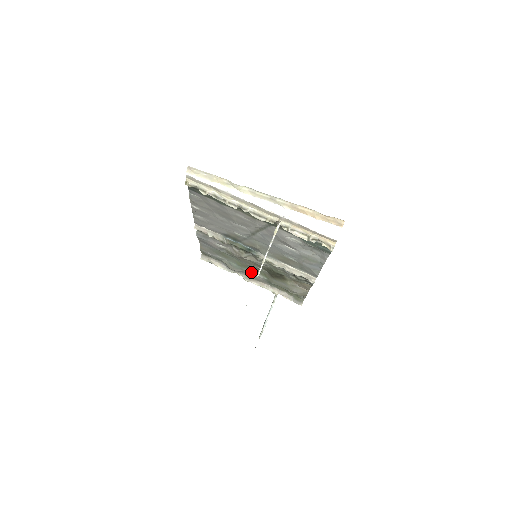
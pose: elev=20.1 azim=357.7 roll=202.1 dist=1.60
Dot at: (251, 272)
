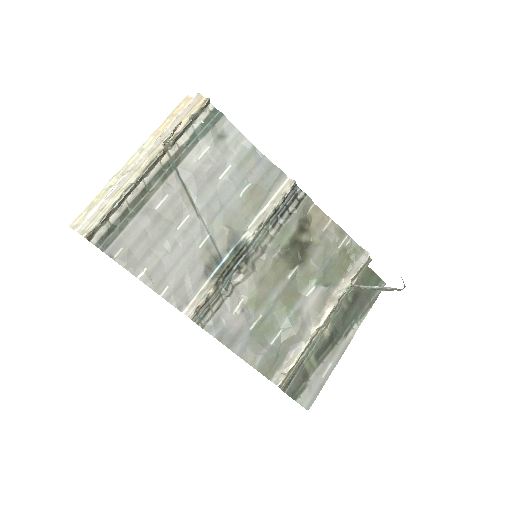
Dot at: (303, 302)
